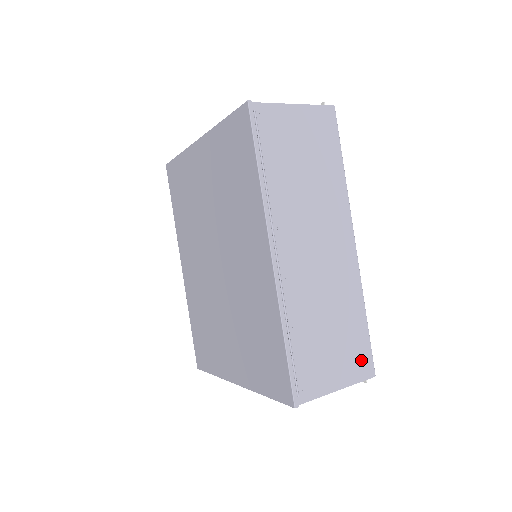
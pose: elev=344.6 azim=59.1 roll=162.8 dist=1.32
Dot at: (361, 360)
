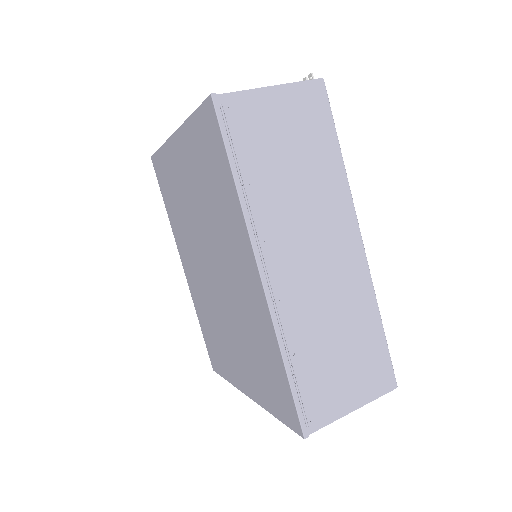
Dot at: (379, 373)
